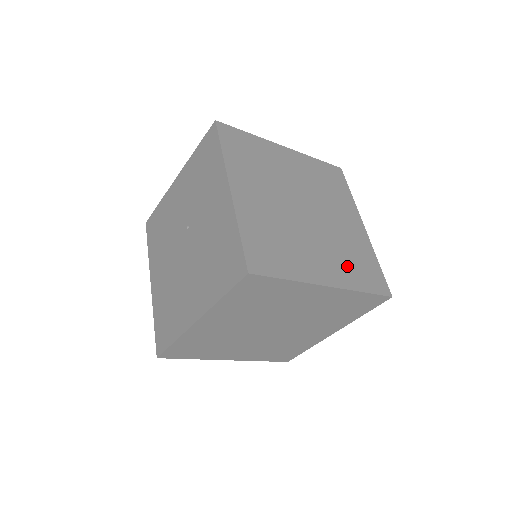
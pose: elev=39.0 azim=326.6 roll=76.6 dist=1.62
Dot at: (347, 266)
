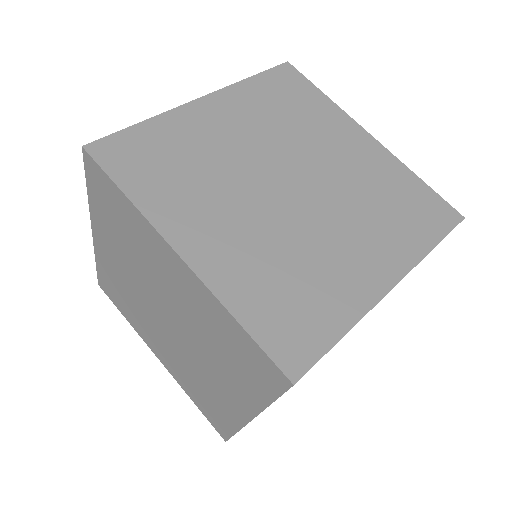
Dot at: (259, 275)
